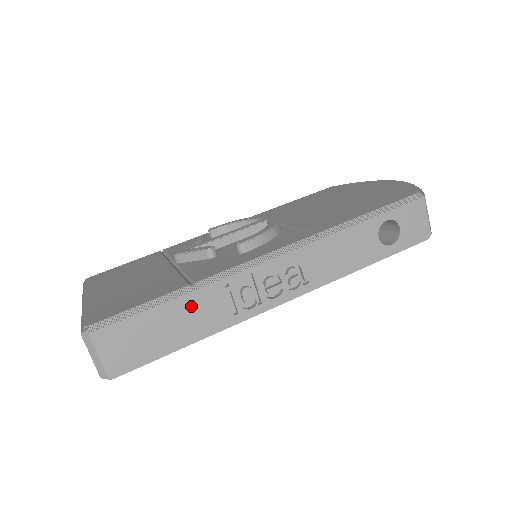
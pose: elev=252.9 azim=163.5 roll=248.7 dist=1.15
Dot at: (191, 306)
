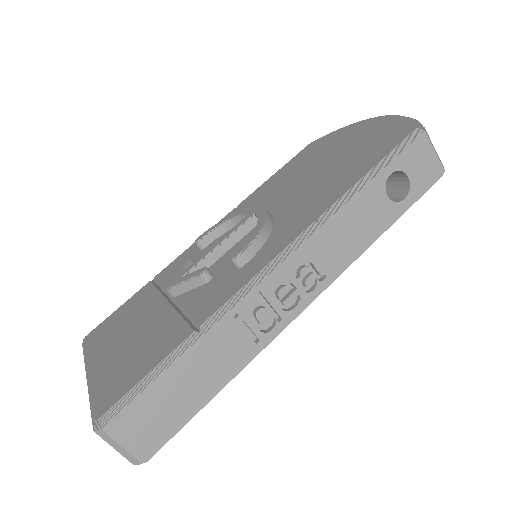
Dot at: (204, 354)
